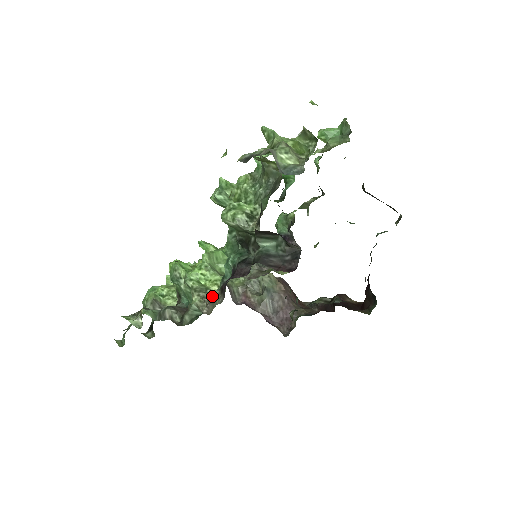
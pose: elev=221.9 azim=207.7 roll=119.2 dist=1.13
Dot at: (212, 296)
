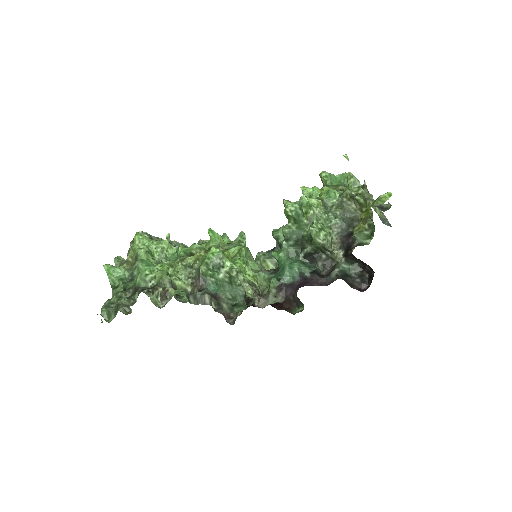
Dot at: (259, 291)
